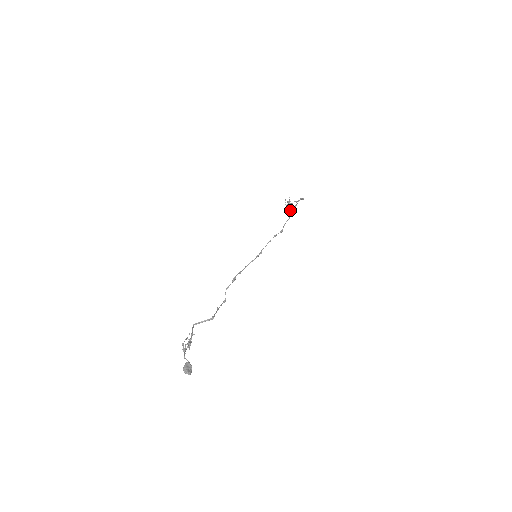
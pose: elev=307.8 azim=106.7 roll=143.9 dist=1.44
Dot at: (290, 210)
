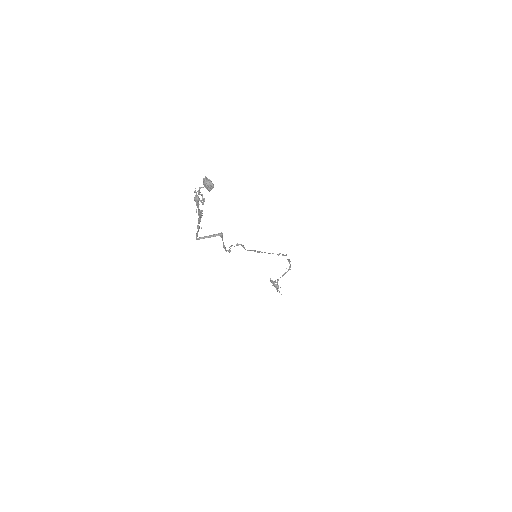
Dot at: (276, 289)
